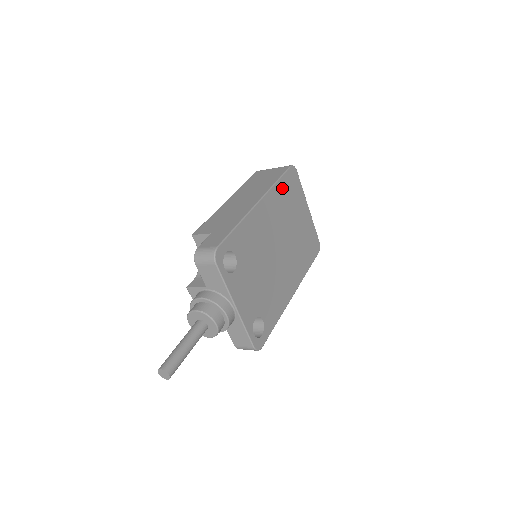
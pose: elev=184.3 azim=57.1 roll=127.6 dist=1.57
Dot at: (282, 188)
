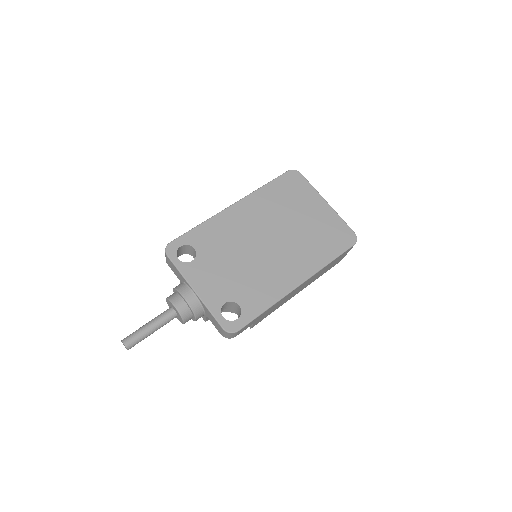
Dot at: (273, 190)
